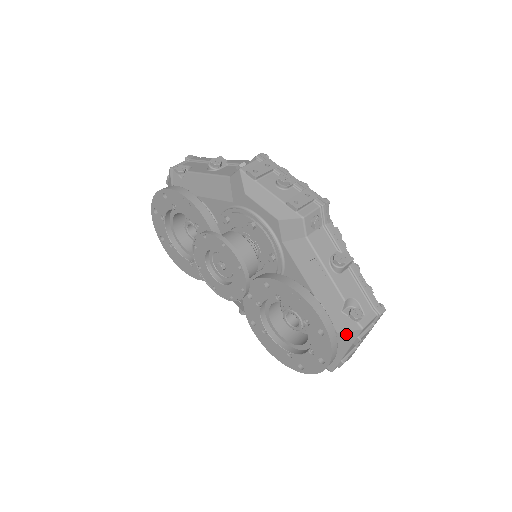
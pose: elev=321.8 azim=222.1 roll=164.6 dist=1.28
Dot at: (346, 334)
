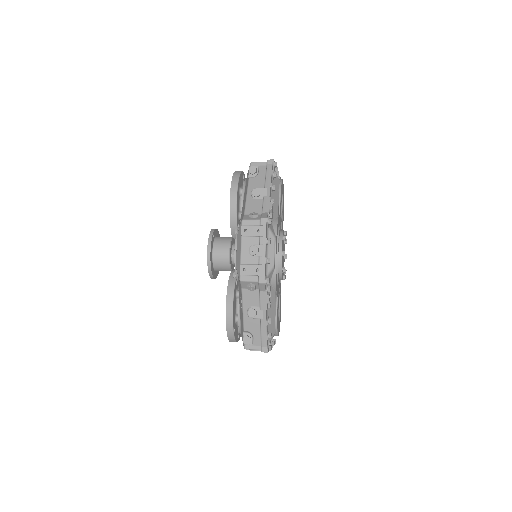
Dot at: occluded
